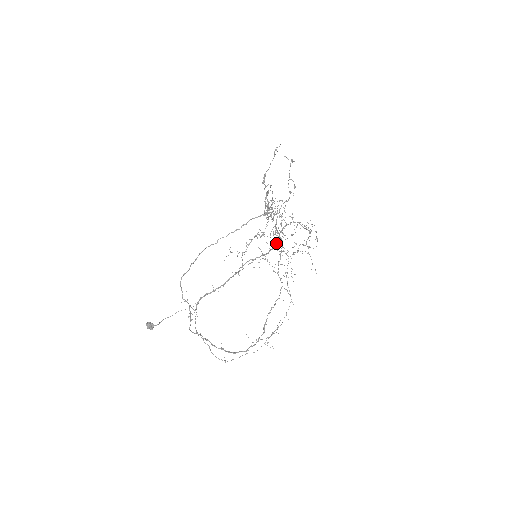
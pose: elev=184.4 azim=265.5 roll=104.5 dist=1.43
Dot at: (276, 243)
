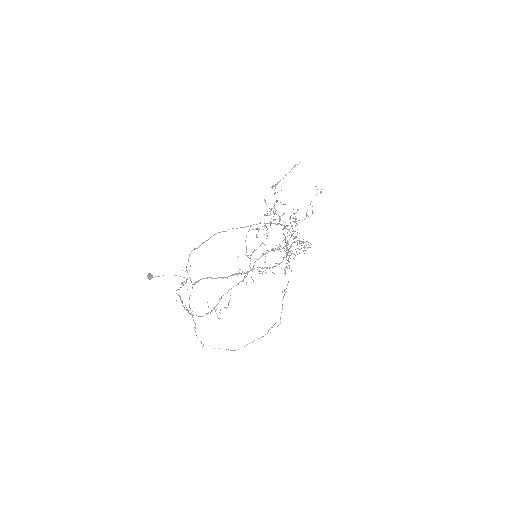
Dot at: occluded
